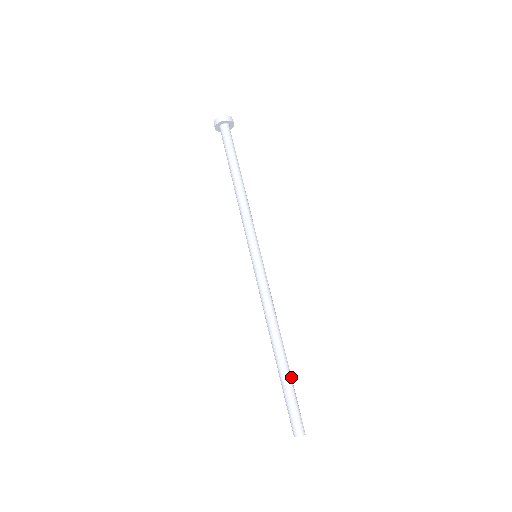
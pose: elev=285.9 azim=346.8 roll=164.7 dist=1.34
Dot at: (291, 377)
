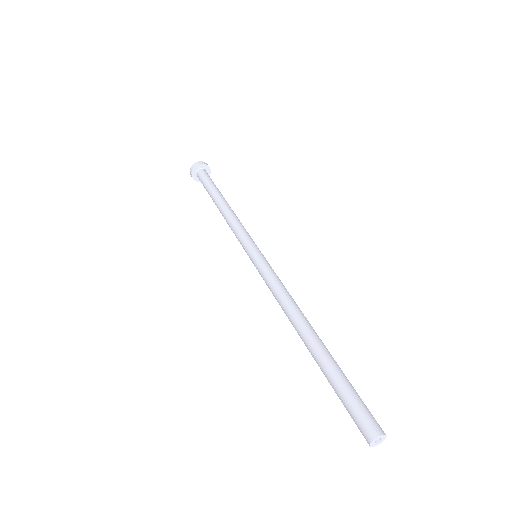
Dot at: (334, 363)
